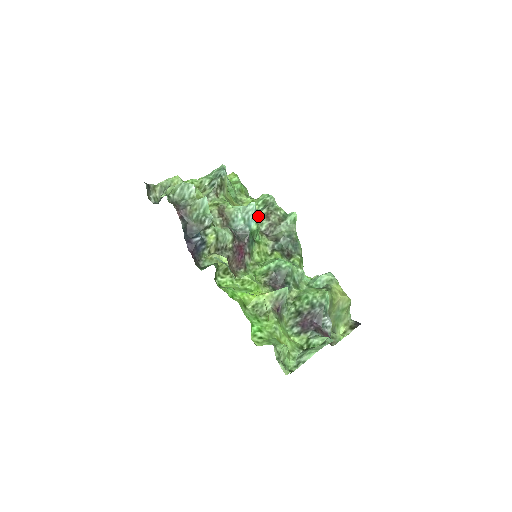
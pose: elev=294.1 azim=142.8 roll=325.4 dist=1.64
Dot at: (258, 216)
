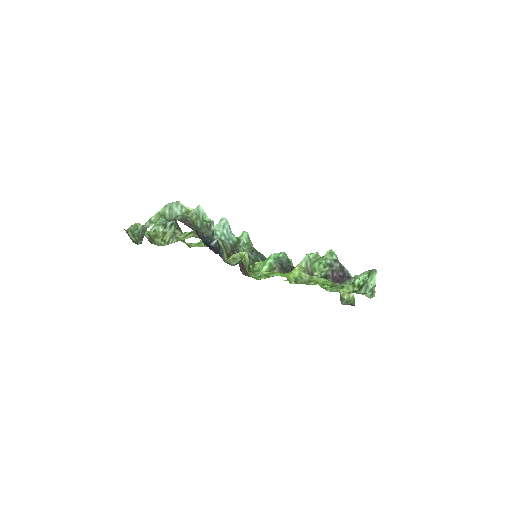
Dot at: occluded
